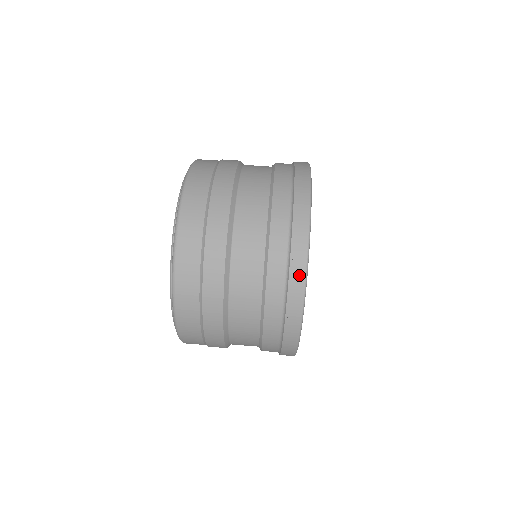
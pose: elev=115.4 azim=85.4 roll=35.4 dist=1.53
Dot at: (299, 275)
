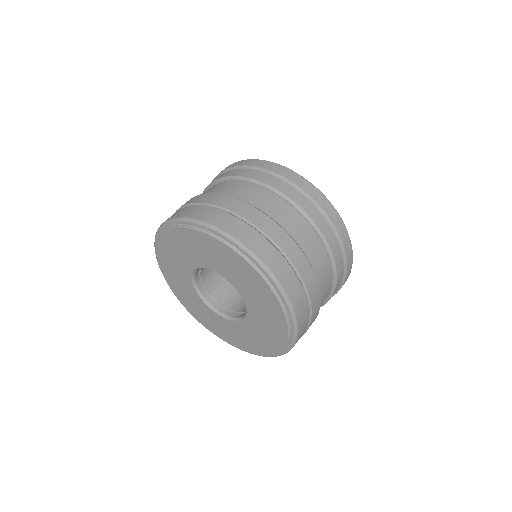
Dot at: (350, 252)
